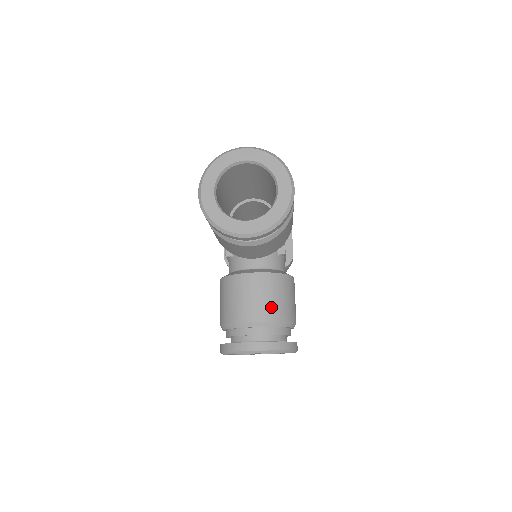
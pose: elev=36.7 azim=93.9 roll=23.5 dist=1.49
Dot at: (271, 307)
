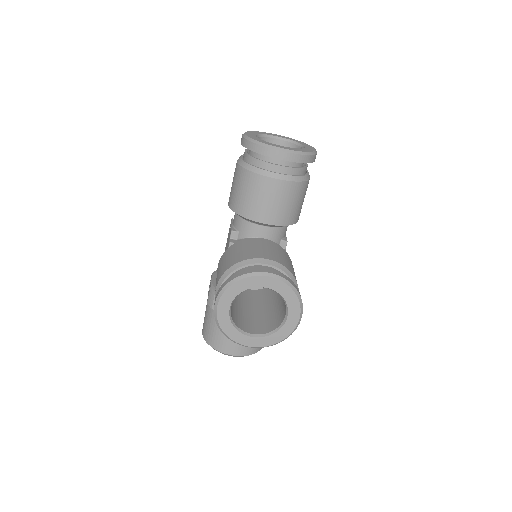
Dot at: (280, 258)
